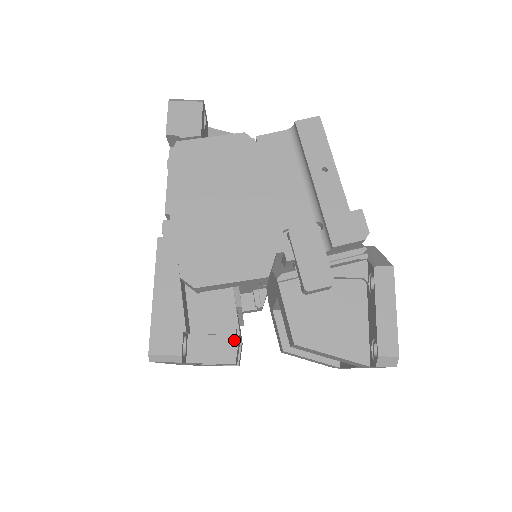
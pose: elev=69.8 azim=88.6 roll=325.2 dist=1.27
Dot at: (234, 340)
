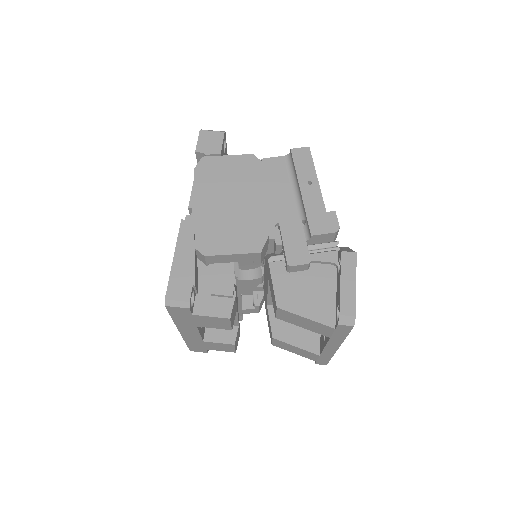
Dot at: (231, 301)
